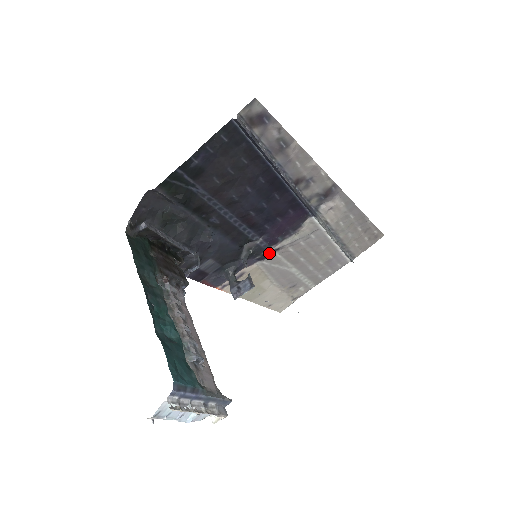
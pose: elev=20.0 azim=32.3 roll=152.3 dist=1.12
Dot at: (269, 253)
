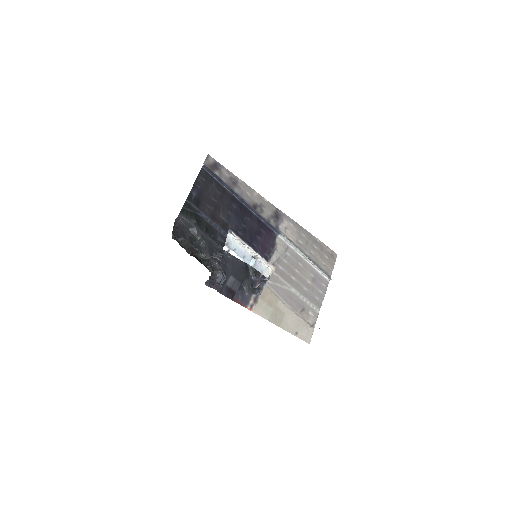
Dot at: occluded
